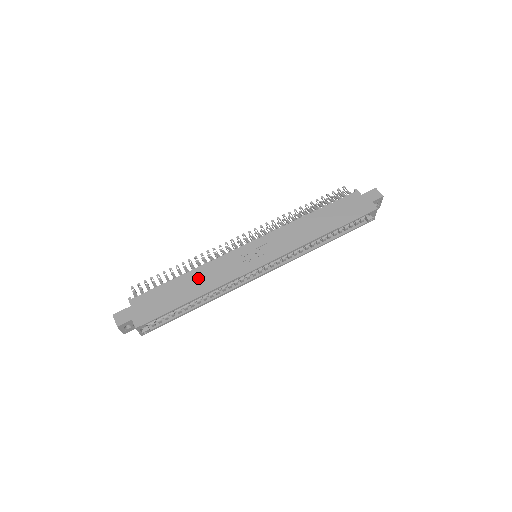
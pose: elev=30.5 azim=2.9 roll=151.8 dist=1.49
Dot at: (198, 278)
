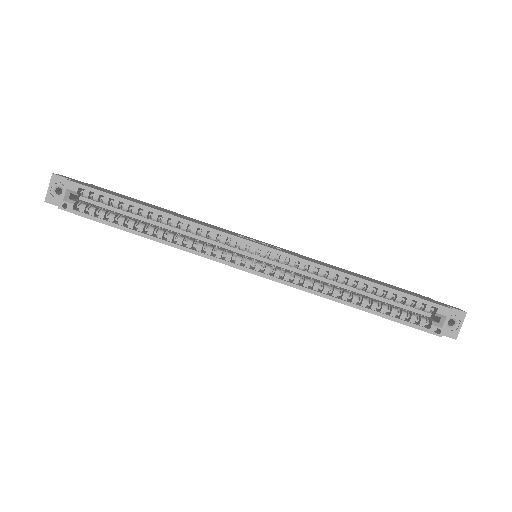
Dot at: (176, 213)
